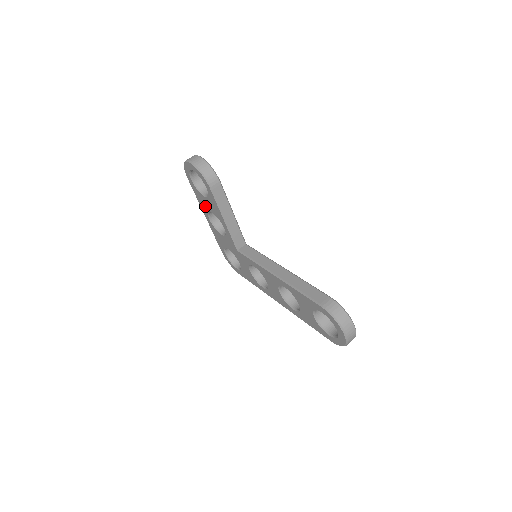
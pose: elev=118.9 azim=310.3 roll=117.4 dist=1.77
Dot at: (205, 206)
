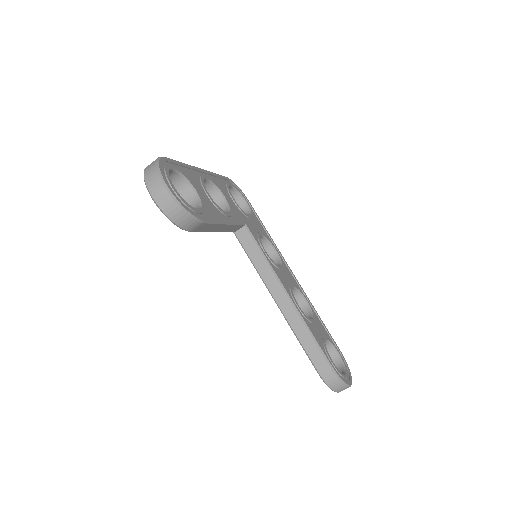
Dot at: occluded
